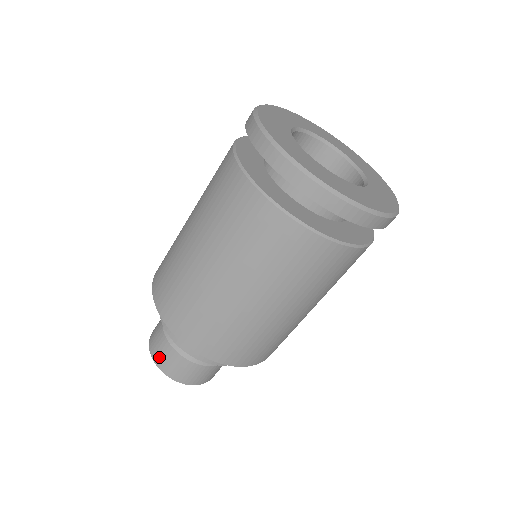
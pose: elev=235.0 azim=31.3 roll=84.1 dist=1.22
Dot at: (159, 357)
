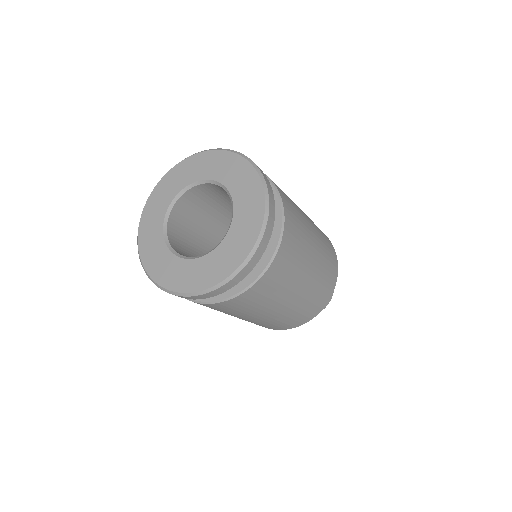
Dot at: occluded
